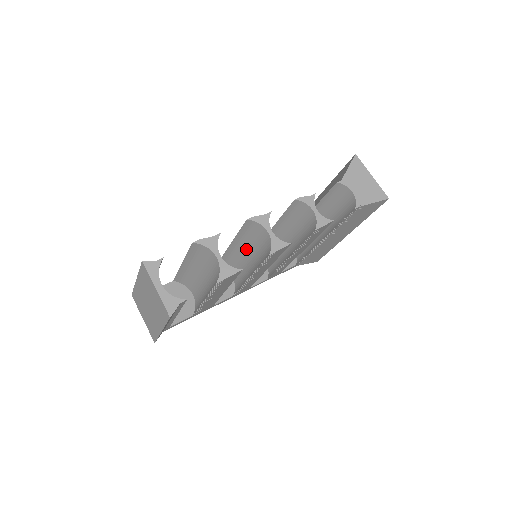
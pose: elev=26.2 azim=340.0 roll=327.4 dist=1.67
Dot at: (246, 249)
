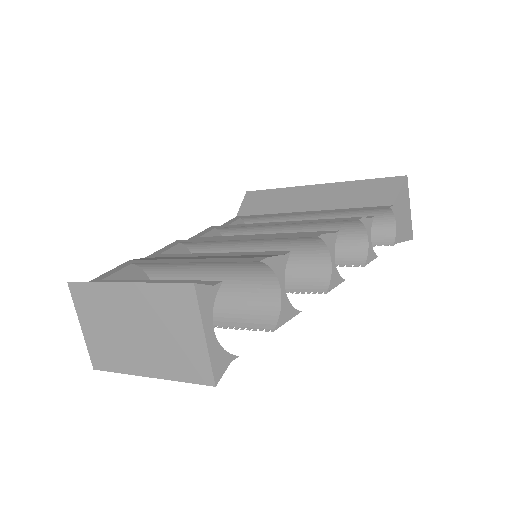
Dot at: occluded
